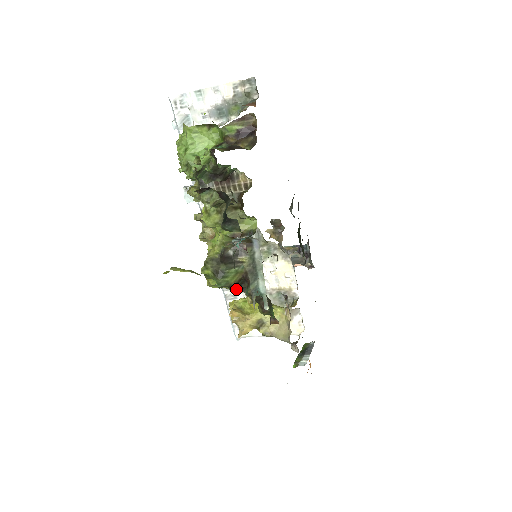
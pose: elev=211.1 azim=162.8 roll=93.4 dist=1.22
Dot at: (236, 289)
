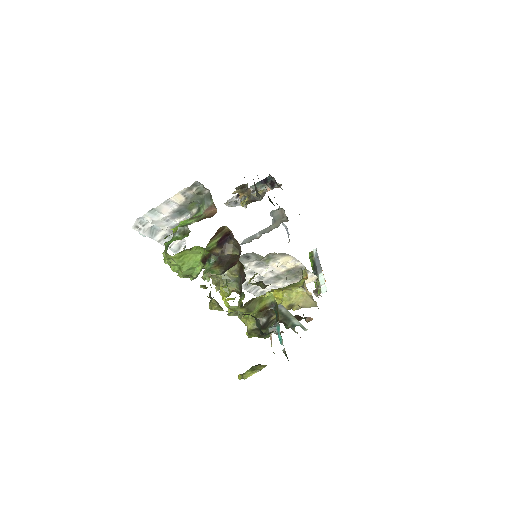
Dot at: occluded
